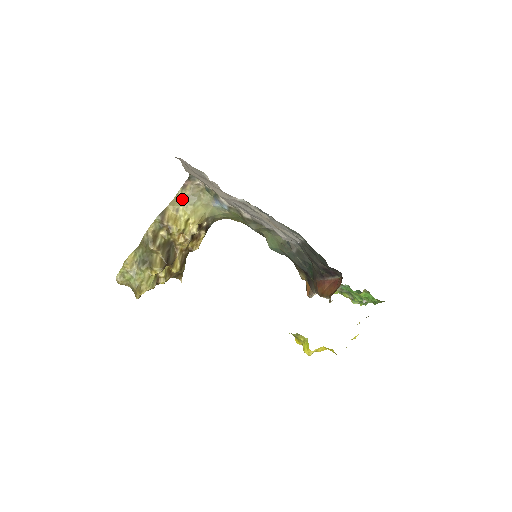
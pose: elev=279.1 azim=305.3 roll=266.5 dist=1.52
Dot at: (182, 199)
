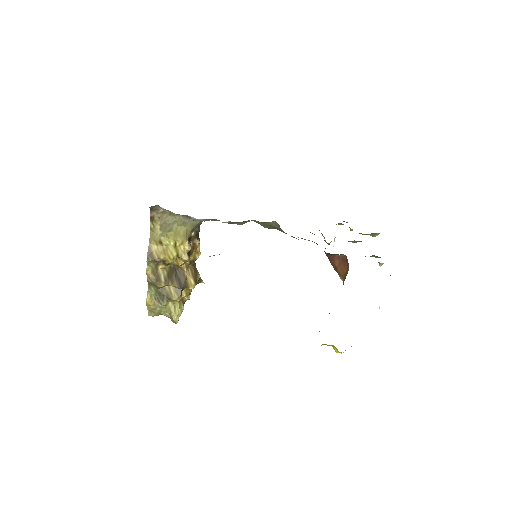
Dot at: (158, 231)
